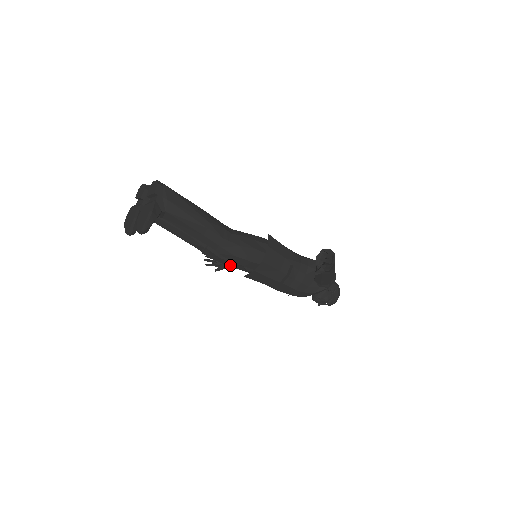
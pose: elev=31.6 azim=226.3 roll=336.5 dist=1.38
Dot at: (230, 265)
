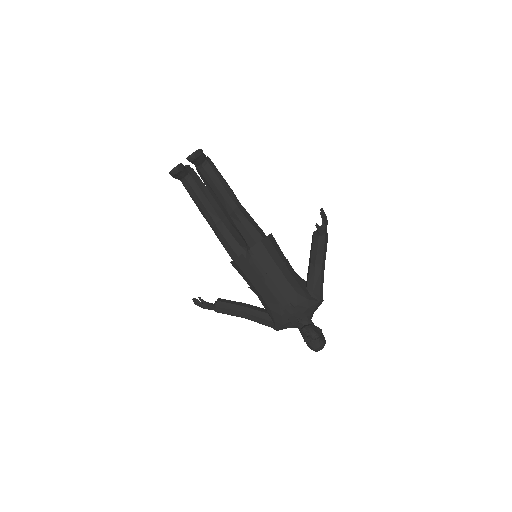
Dot at: (236, 249)
